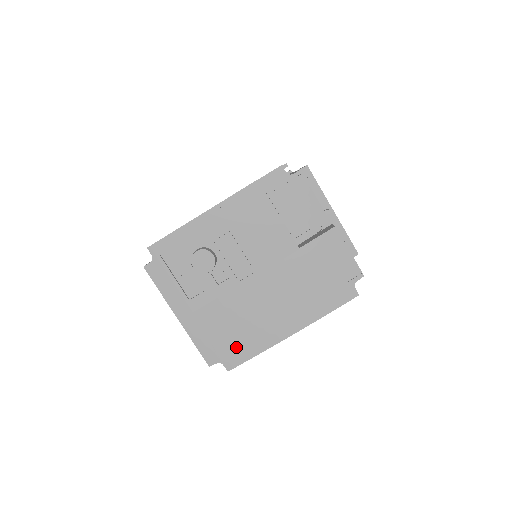
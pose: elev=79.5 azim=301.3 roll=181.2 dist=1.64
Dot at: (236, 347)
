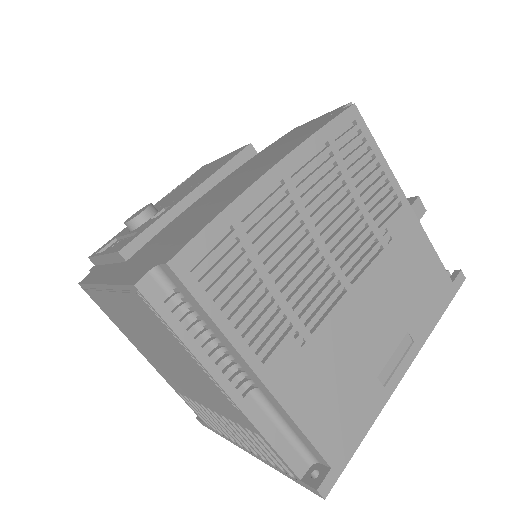
Dot at: (182, 236)
